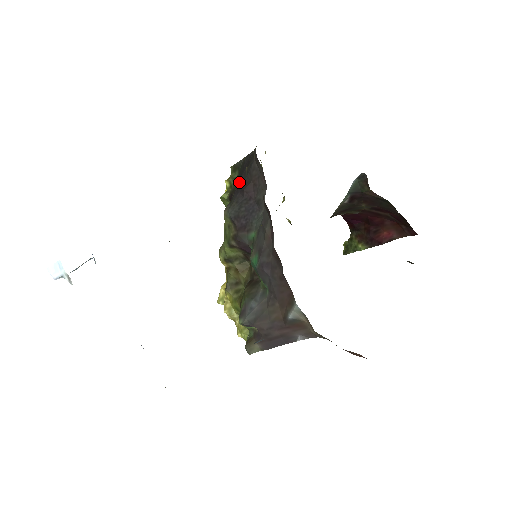
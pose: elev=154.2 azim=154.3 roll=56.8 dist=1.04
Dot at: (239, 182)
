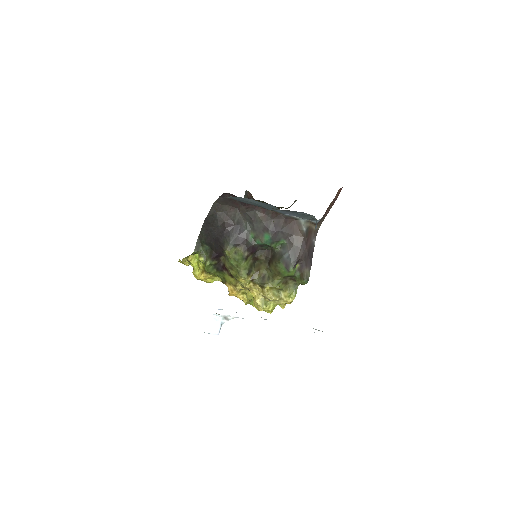
Dot at: (216, 235)
